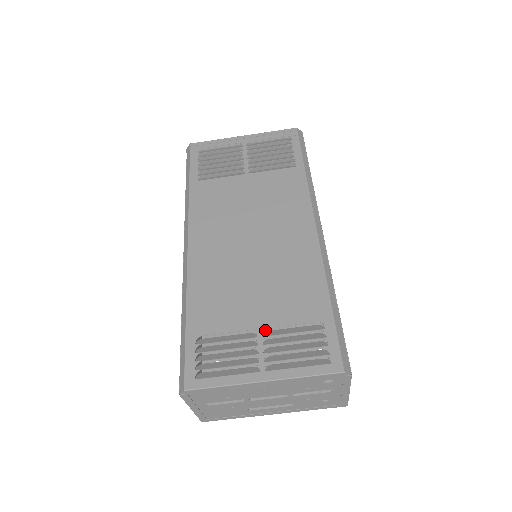
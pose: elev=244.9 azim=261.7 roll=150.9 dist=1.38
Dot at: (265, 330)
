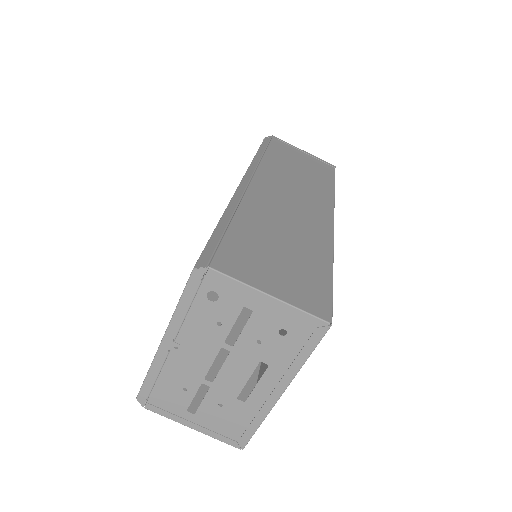
Dot at: occluded
